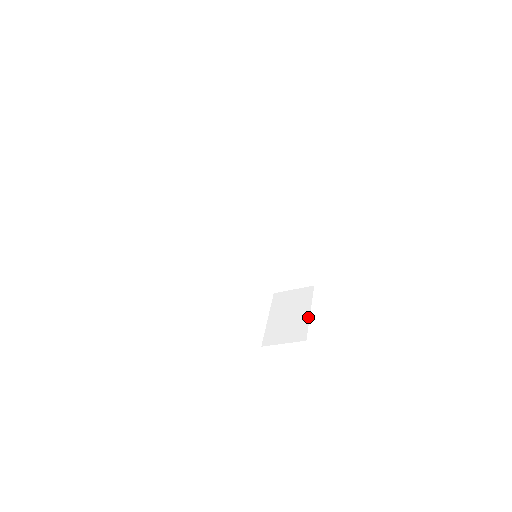
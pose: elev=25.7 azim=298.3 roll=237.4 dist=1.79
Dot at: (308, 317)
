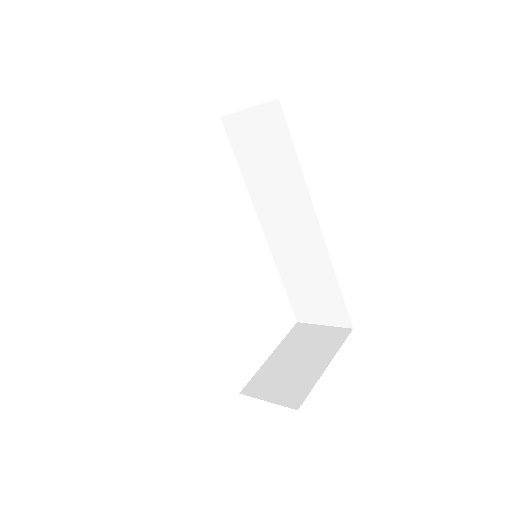
Dot at: (320, 374)
